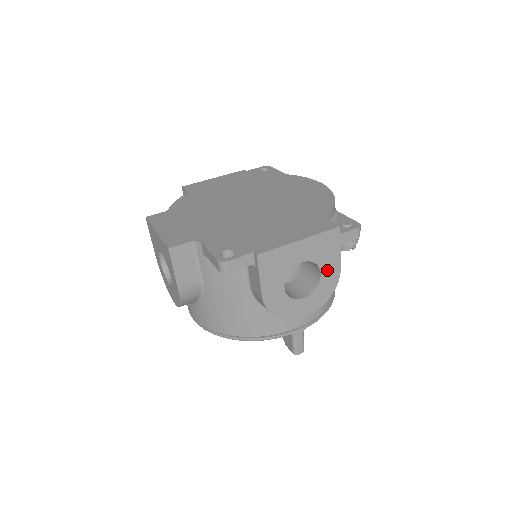
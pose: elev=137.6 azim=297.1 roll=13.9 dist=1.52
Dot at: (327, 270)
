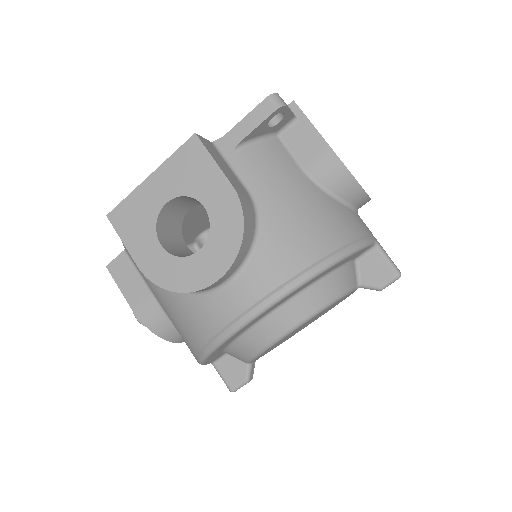
Dot at: occluded
